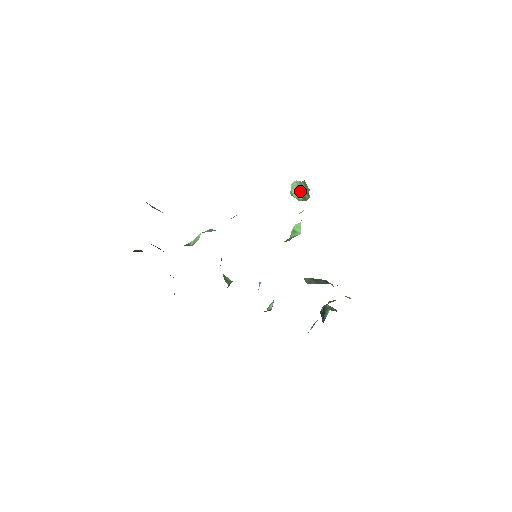
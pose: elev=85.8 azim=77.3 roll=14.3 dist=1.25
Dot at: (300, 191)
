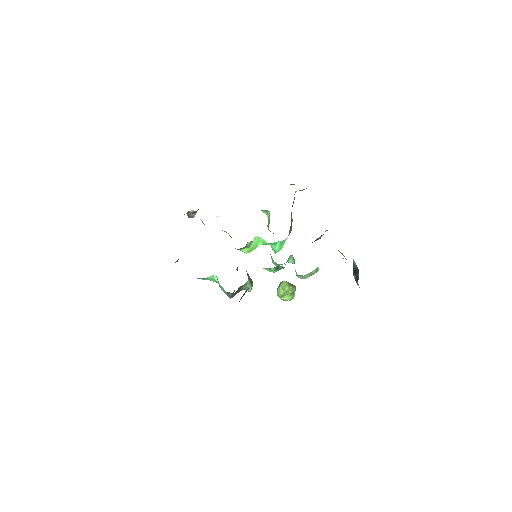
Dot at: occluded
